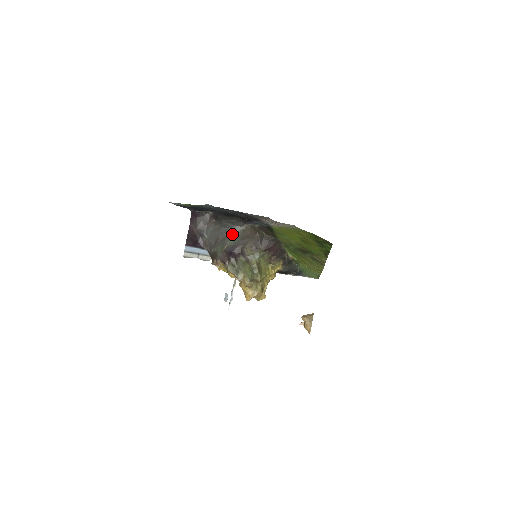
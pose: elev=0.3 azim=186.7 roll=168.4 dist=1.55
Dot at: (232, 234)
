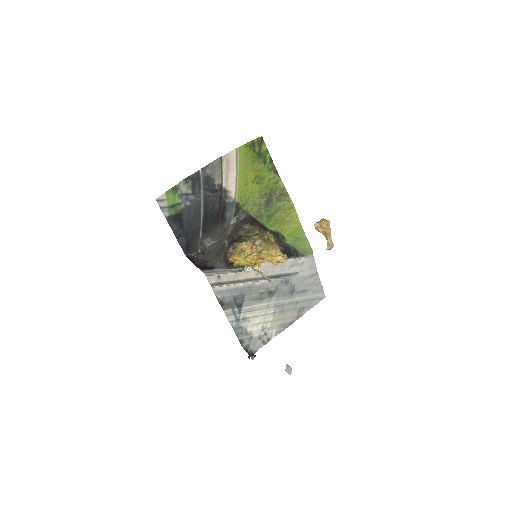
Dot at: (224, 243)
